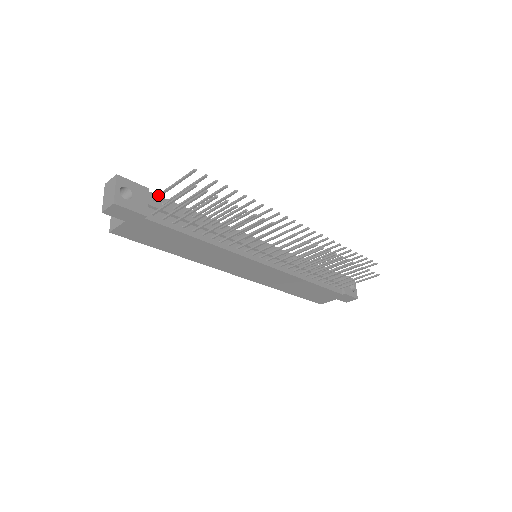
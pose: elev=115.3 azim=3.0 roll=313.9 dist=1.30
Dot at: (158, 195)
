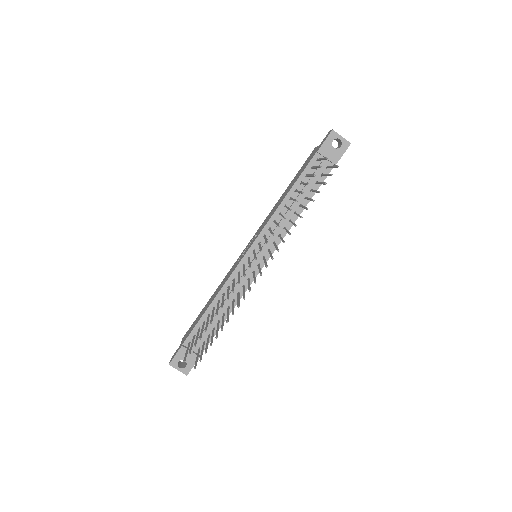
Dot at: (188, 346)
